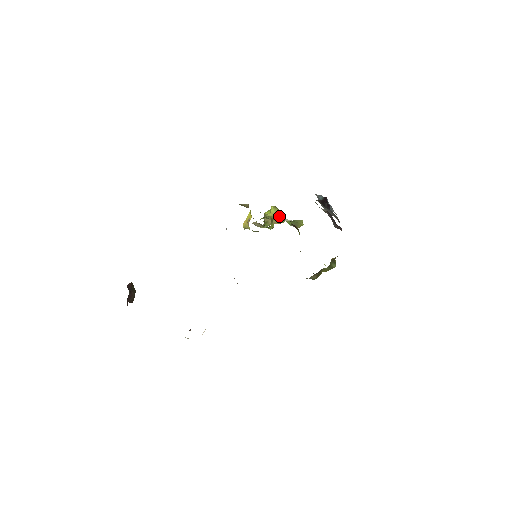
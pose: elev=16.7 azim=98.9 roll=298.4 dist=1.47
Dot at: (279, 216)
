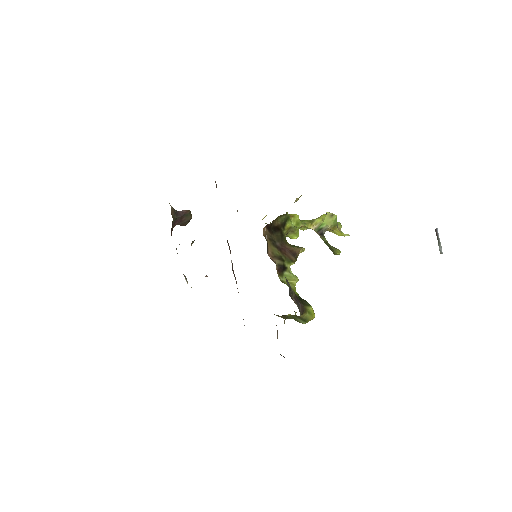
Dot at: (319, 229)
